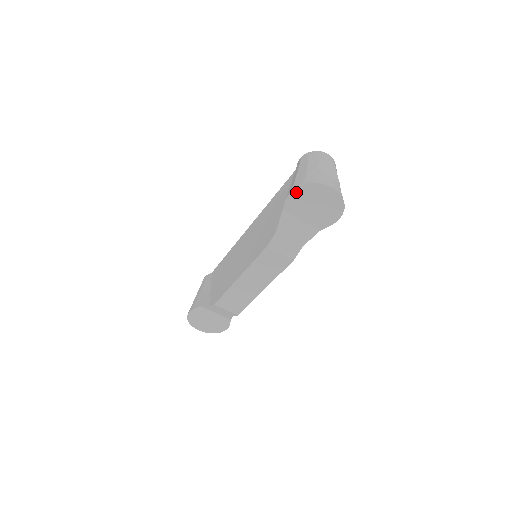
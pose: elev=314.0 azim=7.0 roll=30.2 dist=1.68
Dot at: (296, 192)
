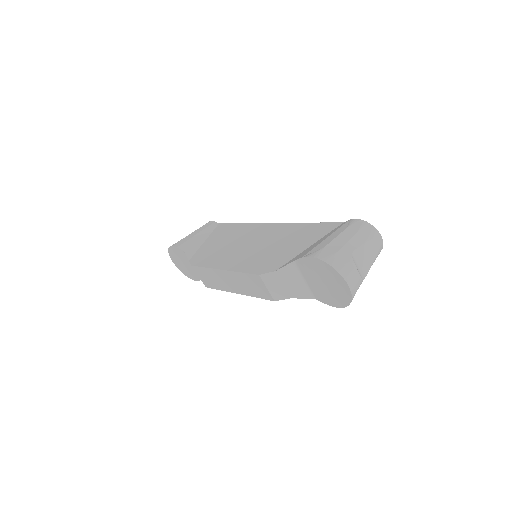
Dot at: (316, 261)
